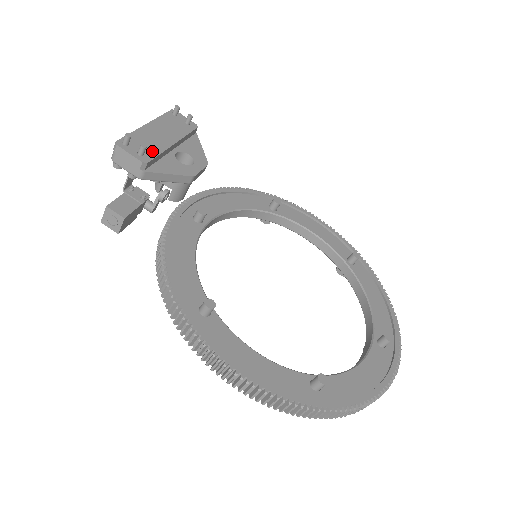
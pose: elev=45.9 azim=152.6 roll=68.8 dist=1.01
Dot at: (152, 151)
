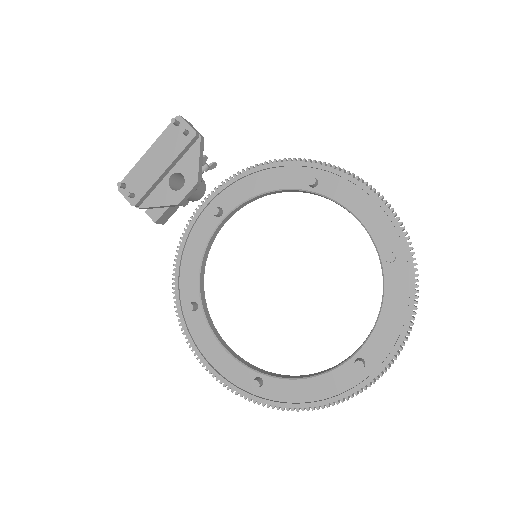
Dot at: (142, 189)
